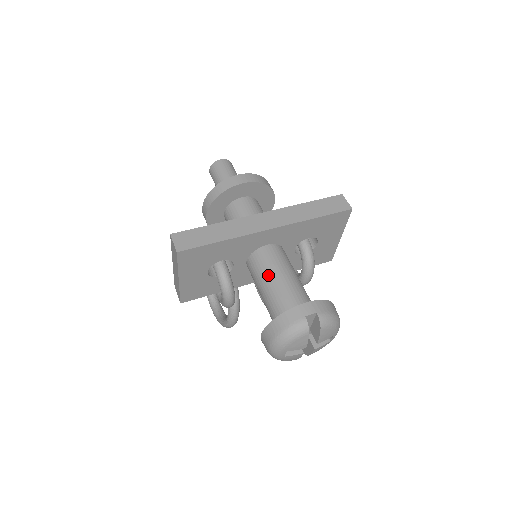
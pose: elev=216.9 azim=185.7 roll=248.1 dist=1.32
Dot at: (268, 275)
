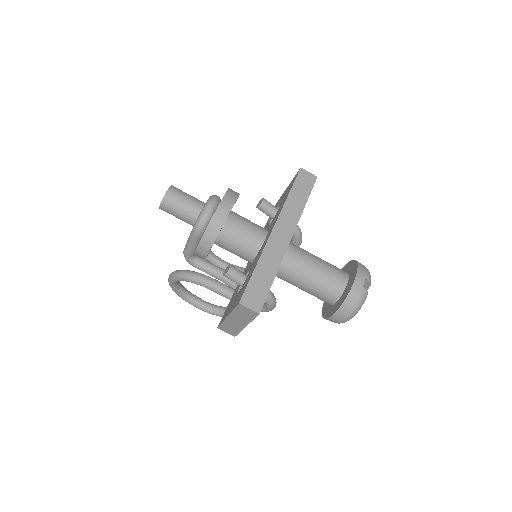
Dot at: (304, 272)
